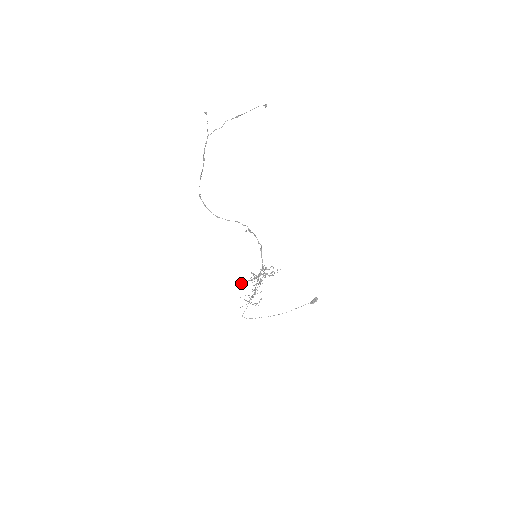
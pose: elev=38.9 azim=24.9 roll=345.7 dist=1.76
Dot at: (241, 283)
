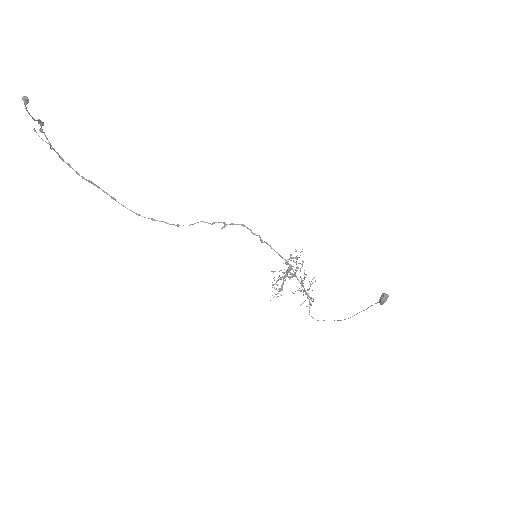
Dot at: occluded
